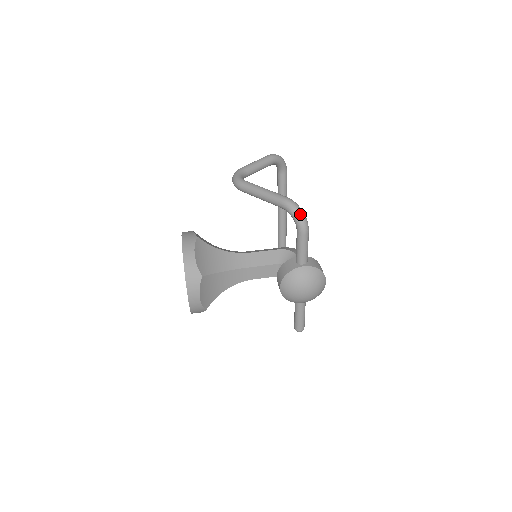
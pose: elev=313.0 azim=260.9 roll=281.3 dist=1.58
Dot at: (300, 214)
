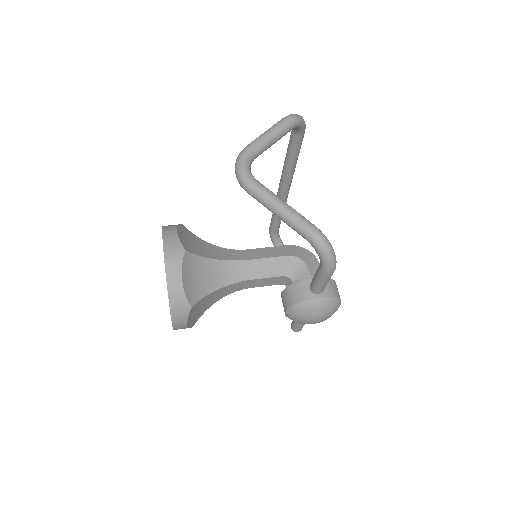
Dot at: (329, 254)
